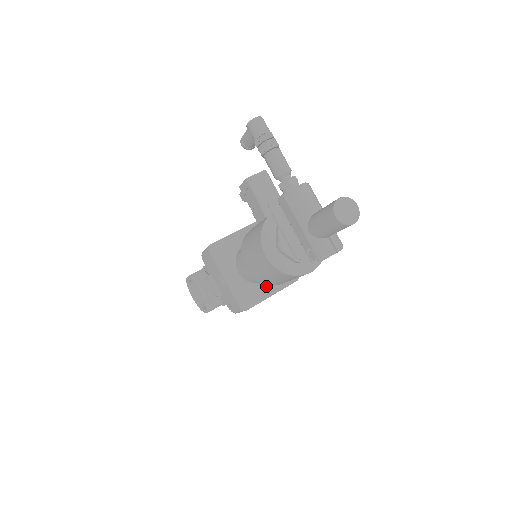
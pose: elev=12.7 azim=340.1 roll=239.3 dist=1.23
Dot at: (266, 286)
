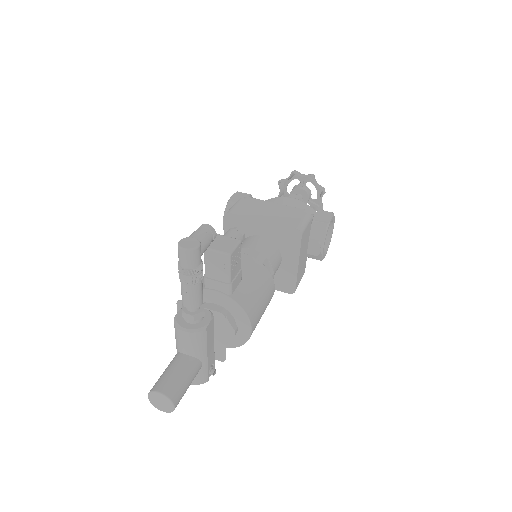
Dot at: occluded
